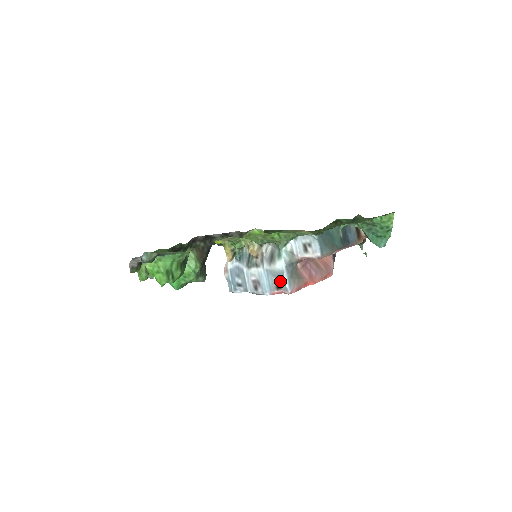
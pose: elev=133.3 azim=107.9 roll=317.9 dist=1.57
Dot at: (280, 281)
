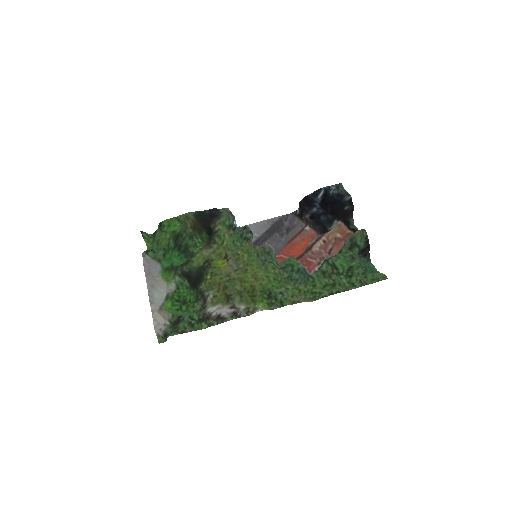
Dot at: occluded
